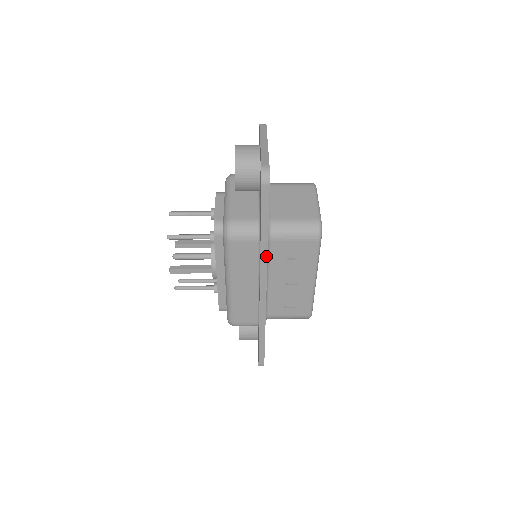
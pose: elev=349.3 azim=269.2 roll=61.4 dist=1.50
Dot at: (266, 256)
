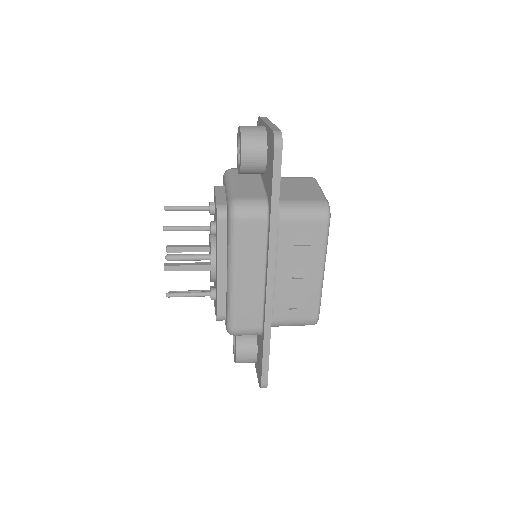
Dot at: (275, 235)
